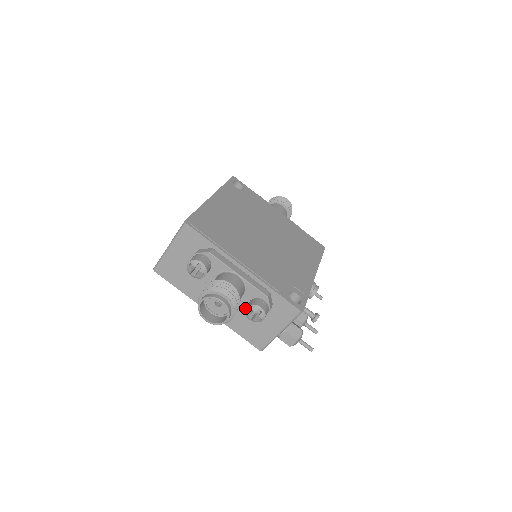
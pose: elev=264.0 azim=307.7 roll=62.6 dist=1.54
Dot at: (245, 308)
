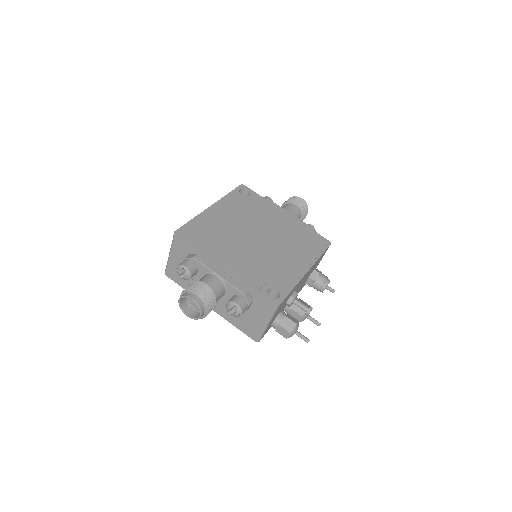
Dot at: occluded
